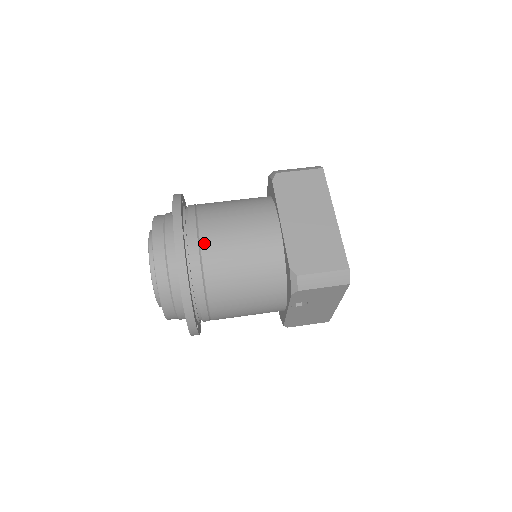
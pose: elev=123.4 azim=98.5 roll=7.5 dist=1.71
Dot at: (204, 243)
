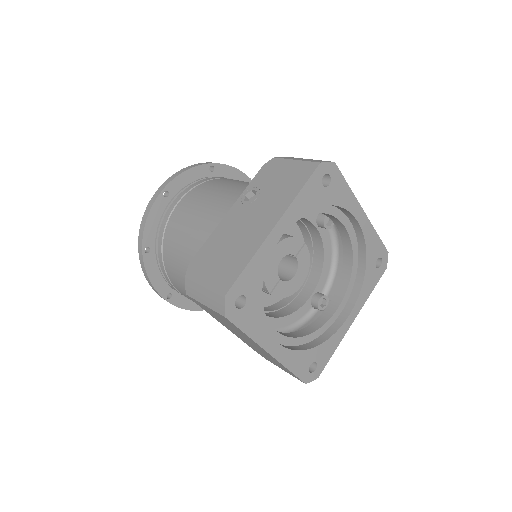
Dot at: occluded
